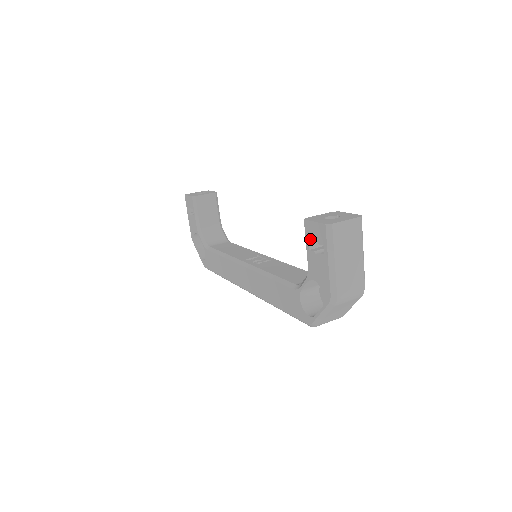
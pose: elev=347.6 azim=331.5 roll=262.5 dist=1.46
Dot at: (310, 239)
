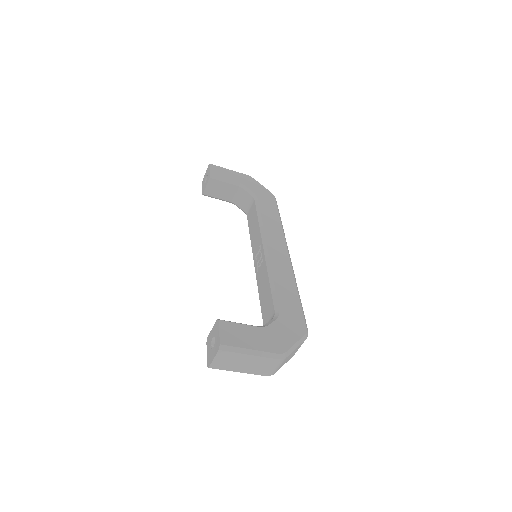
Dot at: occluded
